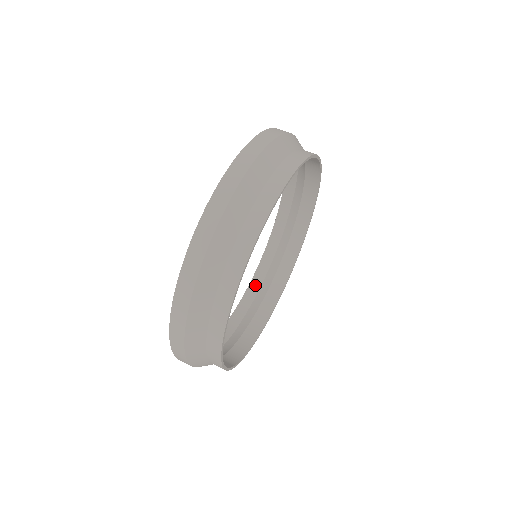
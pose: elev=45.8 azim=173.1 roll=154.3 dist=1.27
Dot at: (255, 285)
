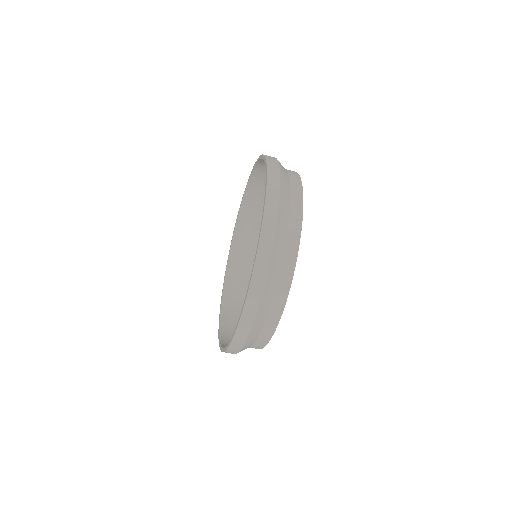
Dot at: (225, 339)
